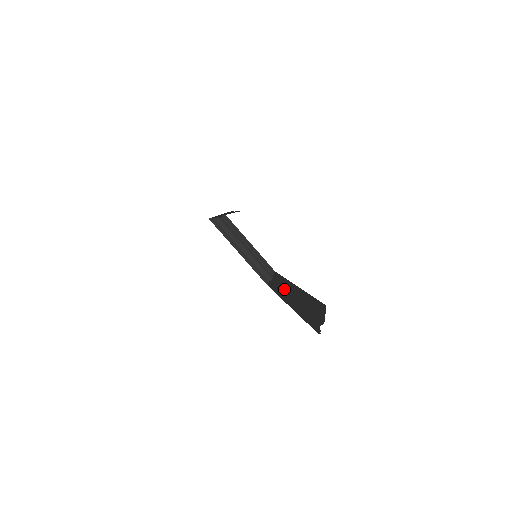
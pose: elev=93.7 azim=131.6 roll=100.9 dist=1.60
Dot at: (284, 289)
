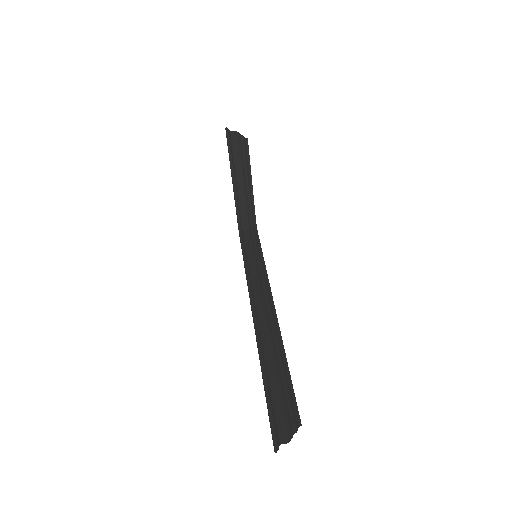
Dot at: (257, 280)
